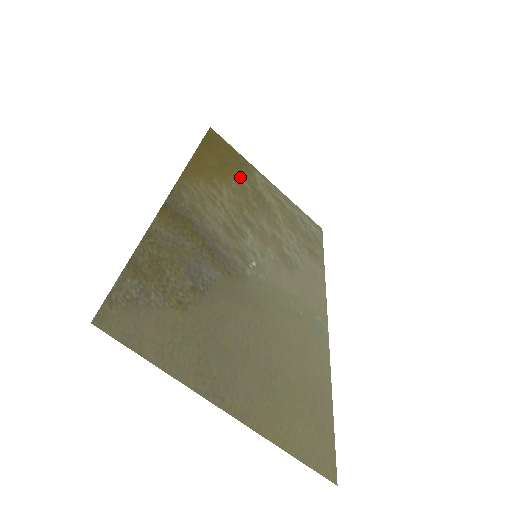
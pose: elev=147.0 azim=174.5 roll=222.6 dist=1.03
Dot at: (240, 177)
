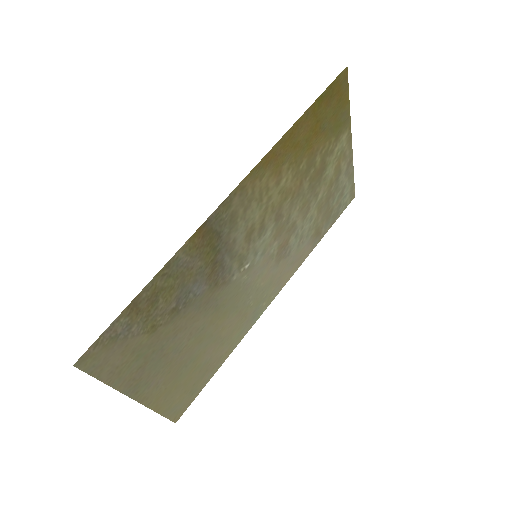
Dot at: (320, 149)
